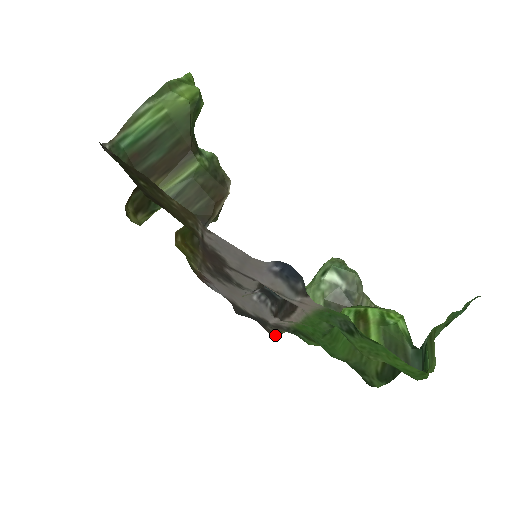
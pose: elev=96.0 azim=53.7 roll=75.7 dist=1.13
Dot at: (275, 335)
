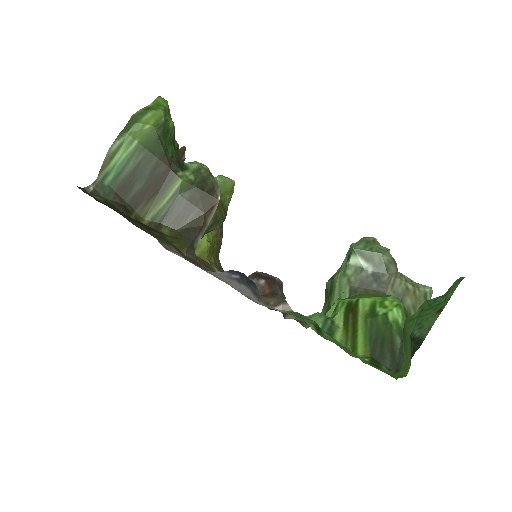
Dot at: (305, 327)
